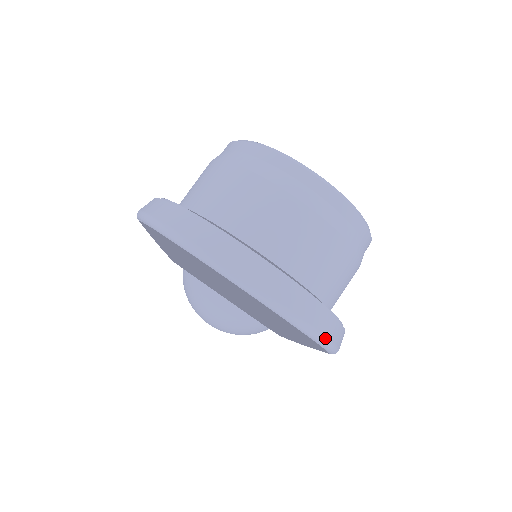
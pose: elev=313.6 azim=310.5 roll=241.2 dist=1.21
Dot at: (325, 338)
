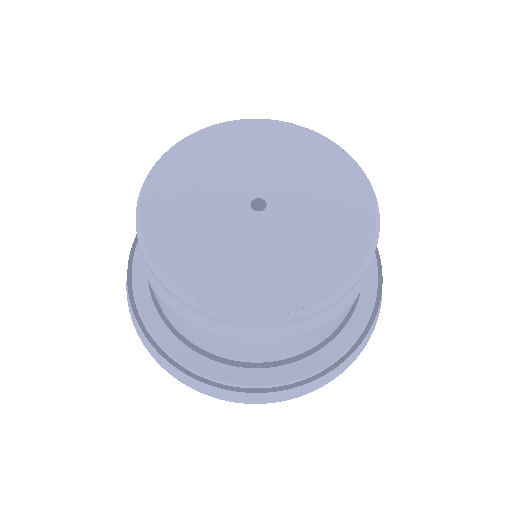
Dot at: (299, 396)
